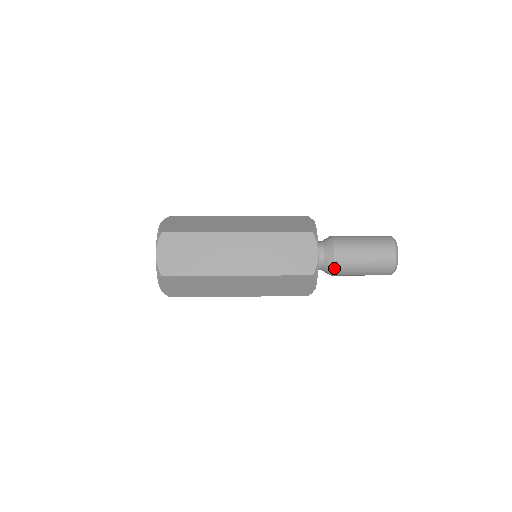
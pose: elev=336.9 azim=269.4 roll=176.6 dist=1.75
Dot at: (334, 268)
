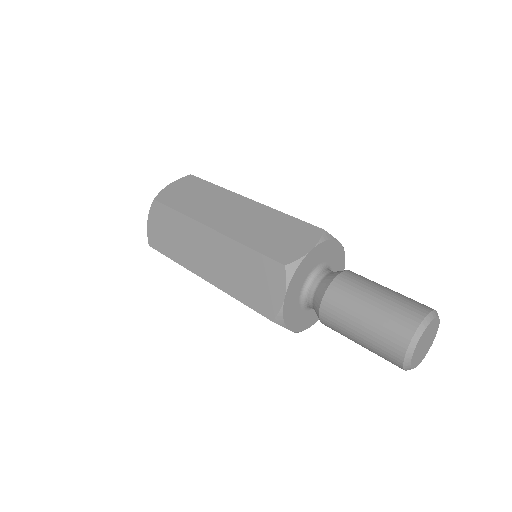
Dot at: (324, 295)
